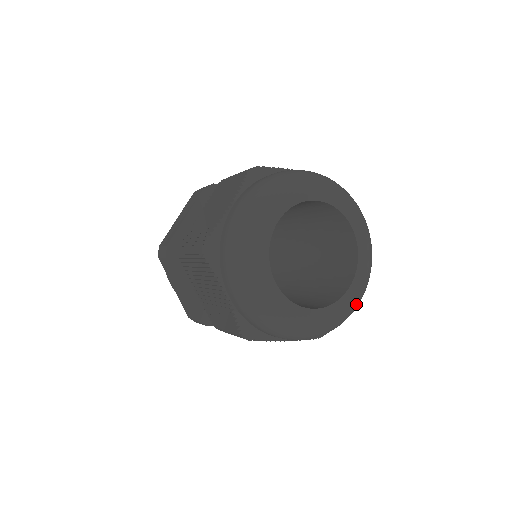
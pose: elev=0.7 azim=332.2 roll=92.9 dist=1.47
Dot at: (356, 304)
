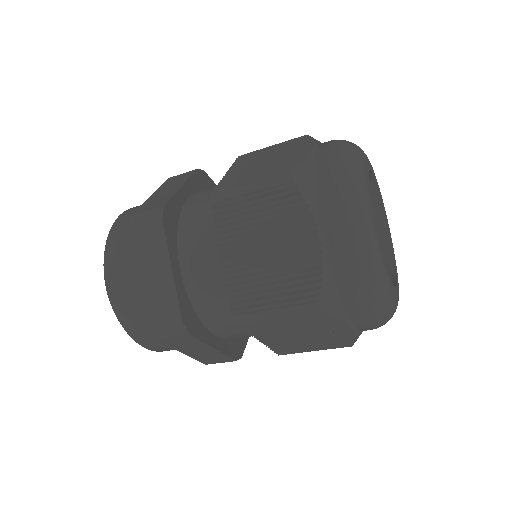
Dot at: occluded
